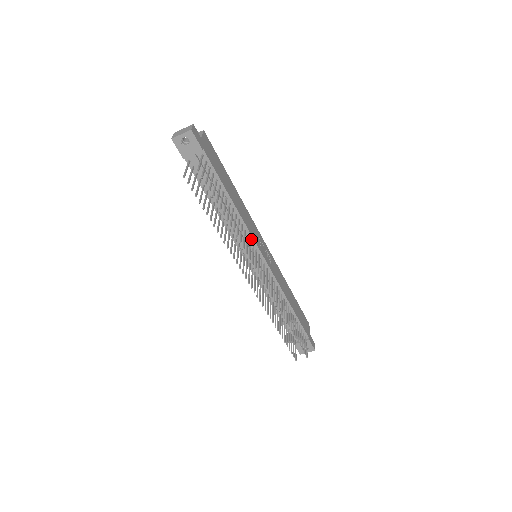
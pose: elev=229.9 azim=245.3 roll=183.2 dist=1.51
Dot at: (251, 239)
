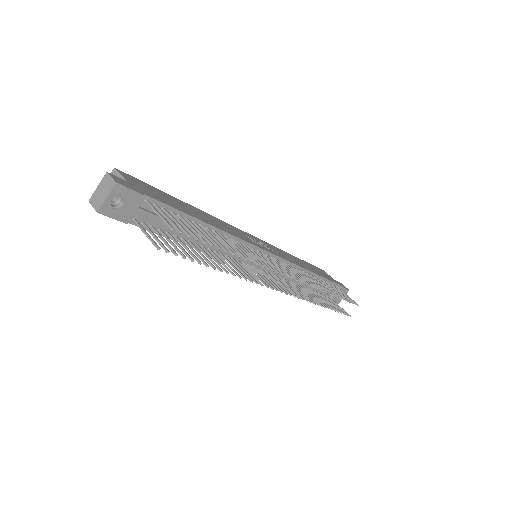
Dot at: (248, 246)
